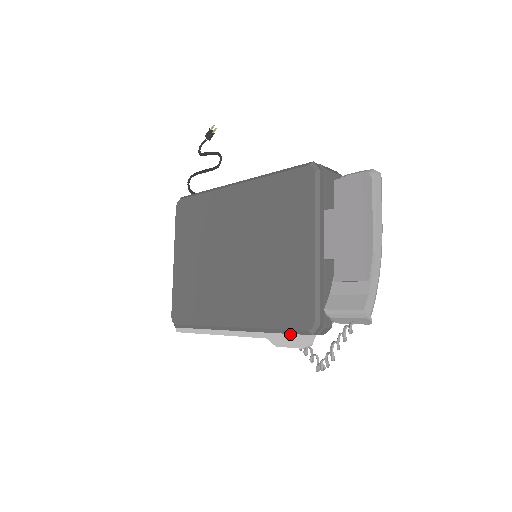
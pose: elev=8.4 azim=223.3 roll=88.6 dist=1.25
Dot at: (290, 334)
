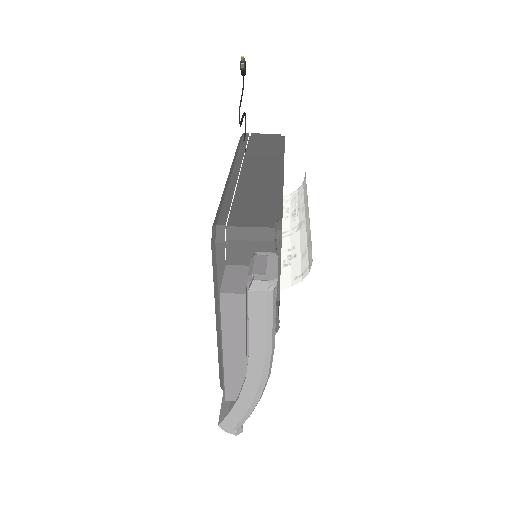
Dot at: occluded
